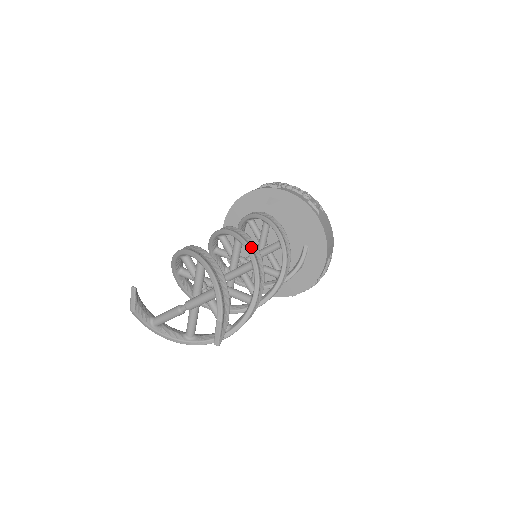
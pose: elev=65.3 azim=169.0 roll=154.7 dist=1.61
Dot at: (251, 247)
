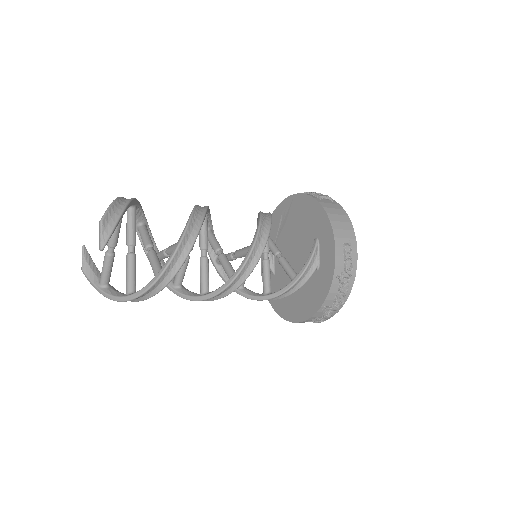
Dot at: (199, 207)
